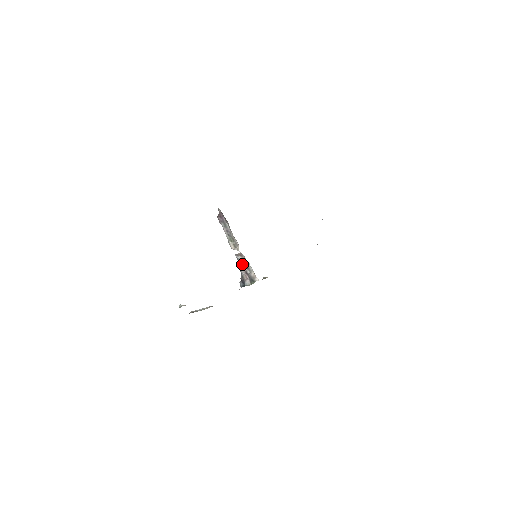
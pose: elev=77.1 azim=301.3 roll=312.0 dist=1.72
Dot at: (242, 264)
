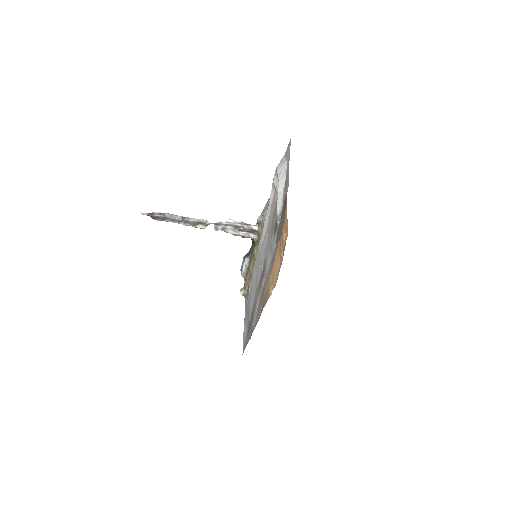
Dot at: (229, 229)
